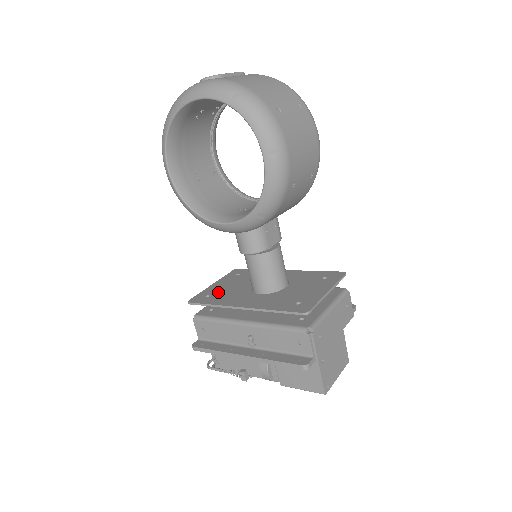
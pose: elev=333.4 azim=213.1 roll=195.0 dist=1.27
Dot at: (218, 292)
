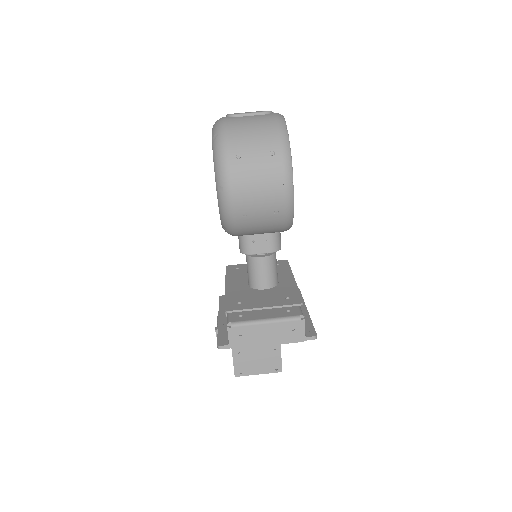
Dot at: (244, 269)
